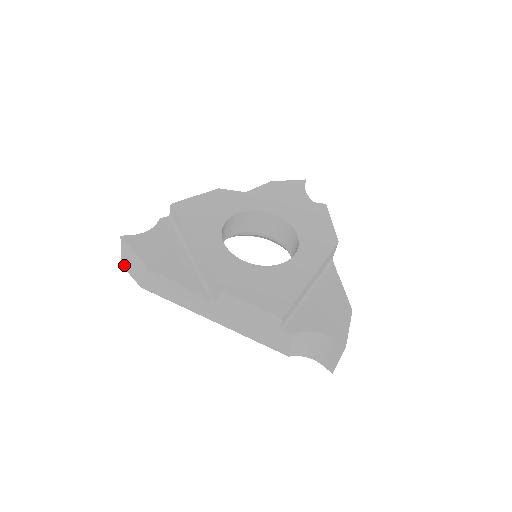
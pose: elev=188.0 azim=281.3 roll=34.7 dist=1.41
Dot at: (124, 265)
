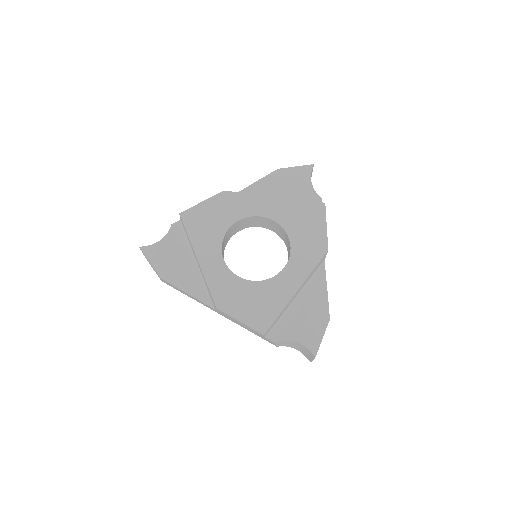
Dot at: occluded
